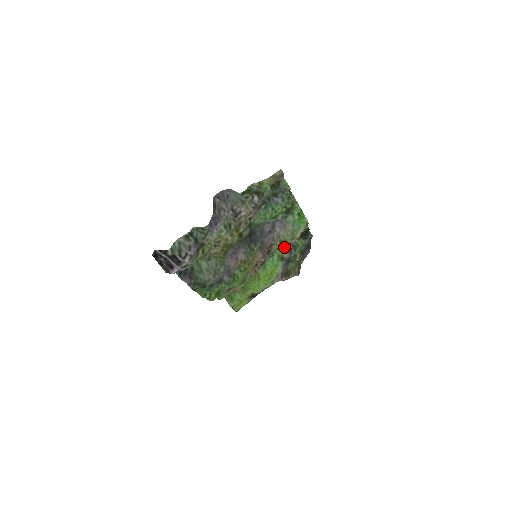
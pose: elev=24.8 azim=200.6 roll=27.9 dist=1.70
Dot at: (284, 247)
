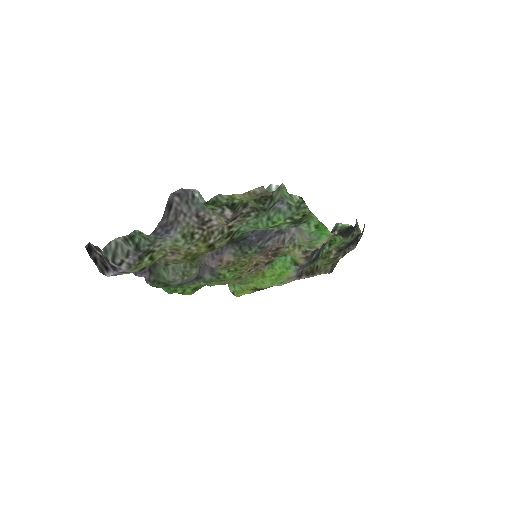
Dot at: (298, 253)
